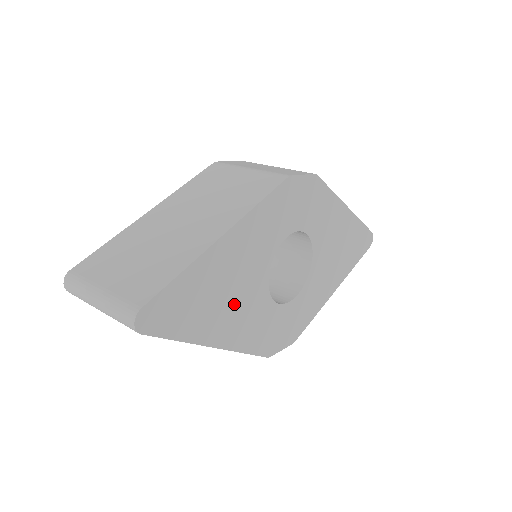
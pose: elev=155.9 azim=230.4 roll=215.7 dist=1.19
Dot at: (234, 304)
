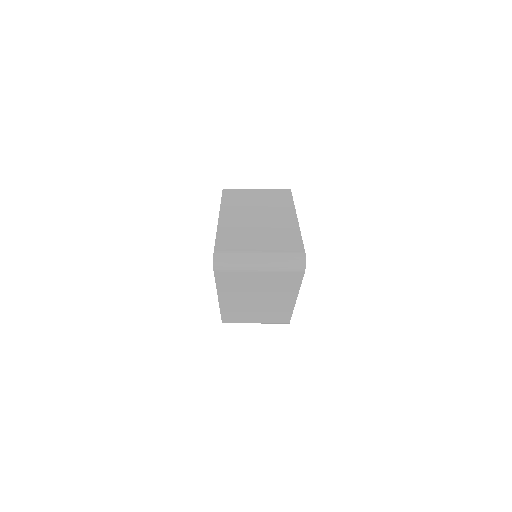
Dot at: occluded
